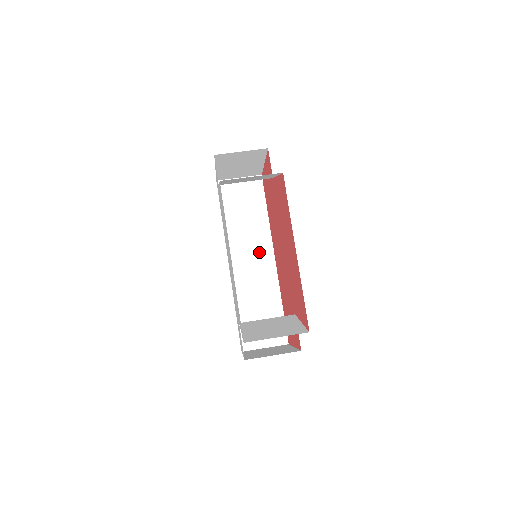
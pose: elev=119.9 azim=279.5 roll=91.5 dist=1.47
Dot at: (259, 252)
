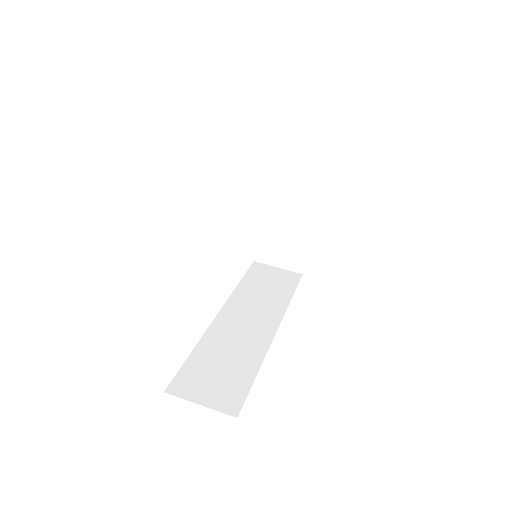
Dot at: (261, 318)
